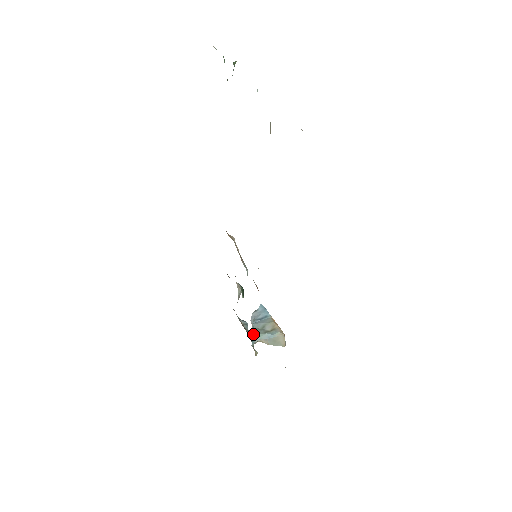
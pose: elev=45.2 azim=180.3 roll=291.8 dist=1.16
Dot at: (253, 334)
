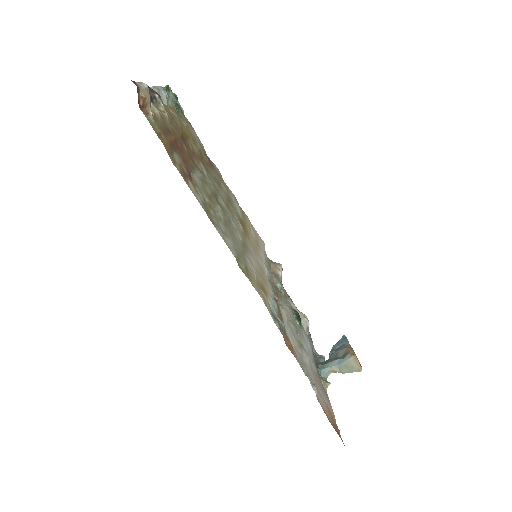
Dot at: (323, 364)
